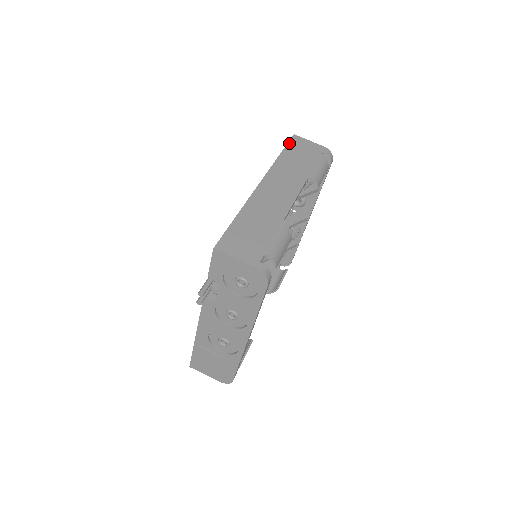
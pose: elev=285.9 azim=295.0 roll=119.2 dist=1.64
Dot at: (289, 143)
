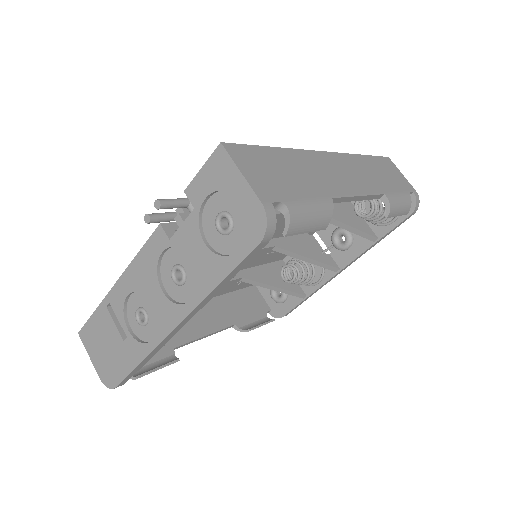
Dot at: (379, 157)
